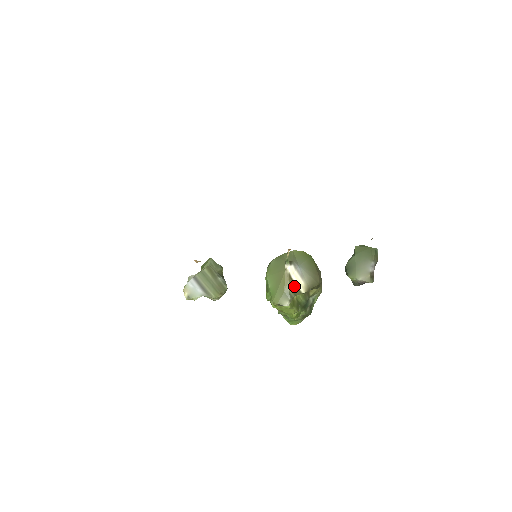
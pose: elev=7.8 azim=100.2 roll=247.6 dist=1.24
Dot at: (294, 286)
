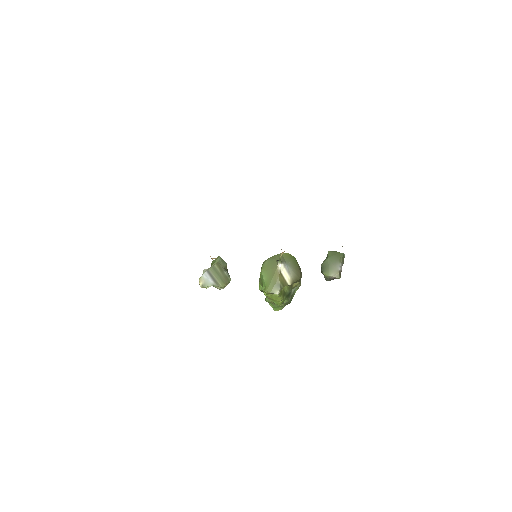
Dot at: (283, 279)
